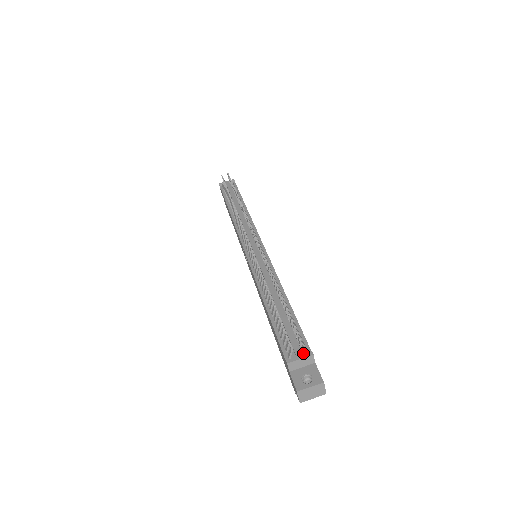
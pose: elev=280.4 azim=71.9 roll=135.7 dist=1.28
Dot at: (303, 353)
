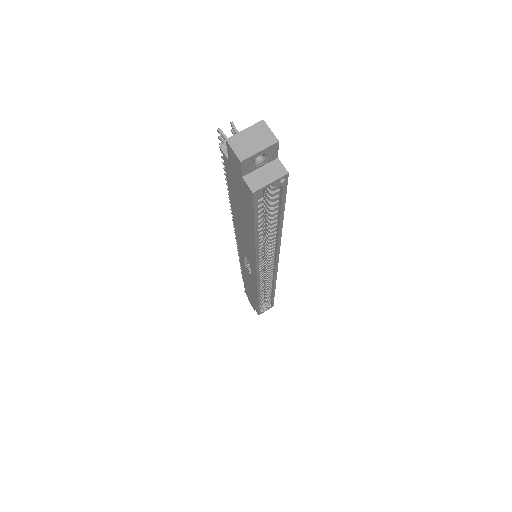
Dot at: occluded
